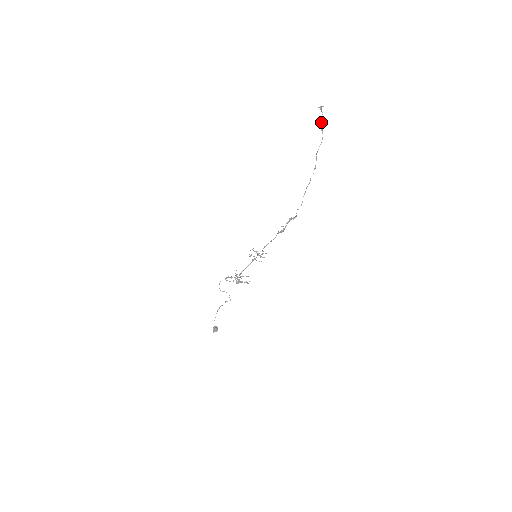
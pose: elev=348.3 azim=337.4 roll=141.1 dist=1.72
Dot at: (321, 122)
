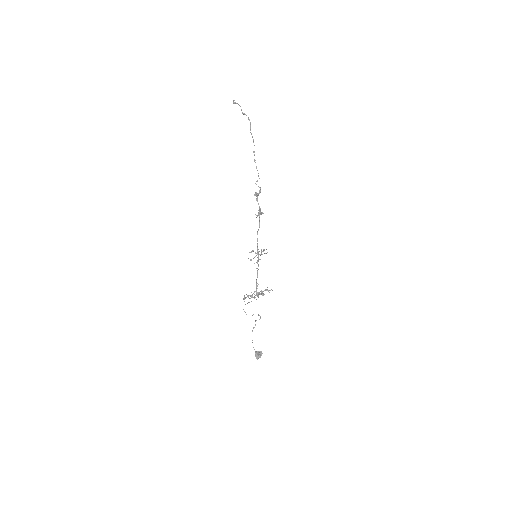
Dot at: occluded
